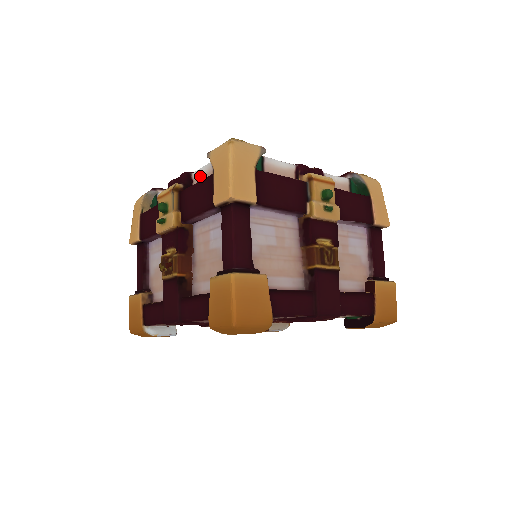
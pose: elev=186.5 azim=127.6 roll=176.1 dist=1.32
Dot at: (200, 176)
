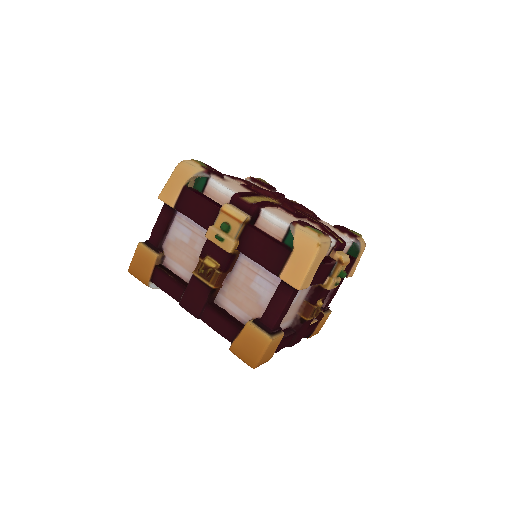
Dot at: (269, 222)
